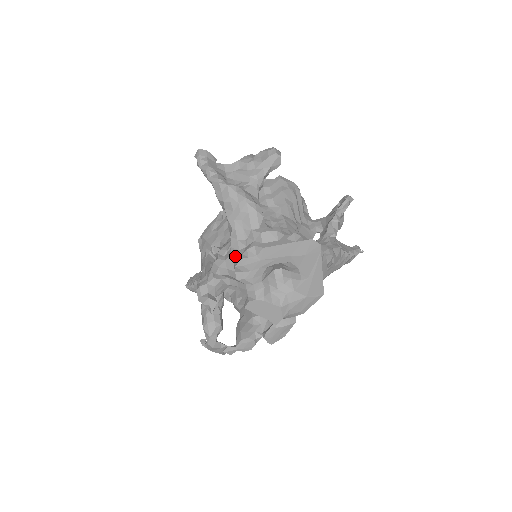
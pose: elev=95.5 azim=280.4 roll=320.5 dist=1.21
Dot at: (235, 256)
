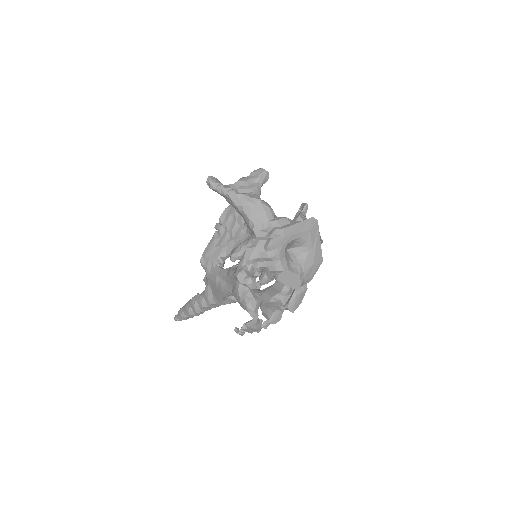
Dot at: (263, 241)
